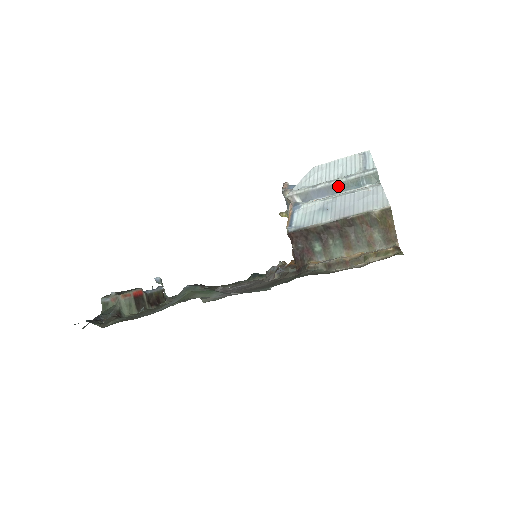
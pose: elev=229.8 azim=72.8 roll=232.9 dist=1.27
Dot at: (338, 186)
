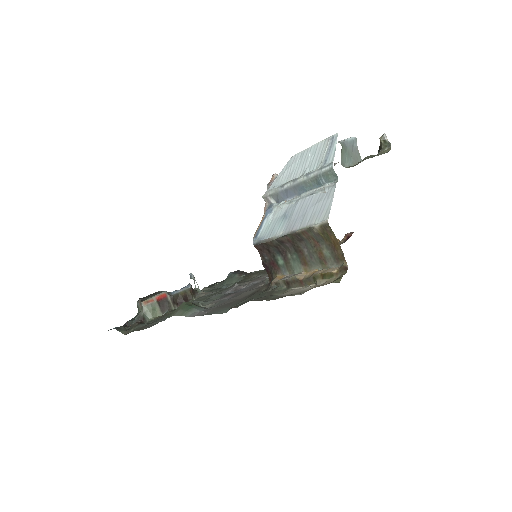
Dot at: (301, 186)
